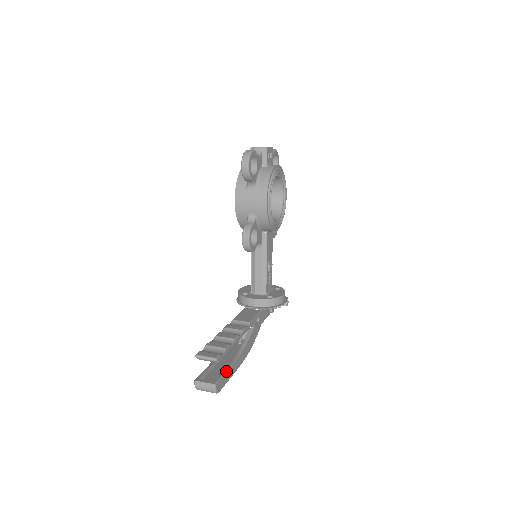
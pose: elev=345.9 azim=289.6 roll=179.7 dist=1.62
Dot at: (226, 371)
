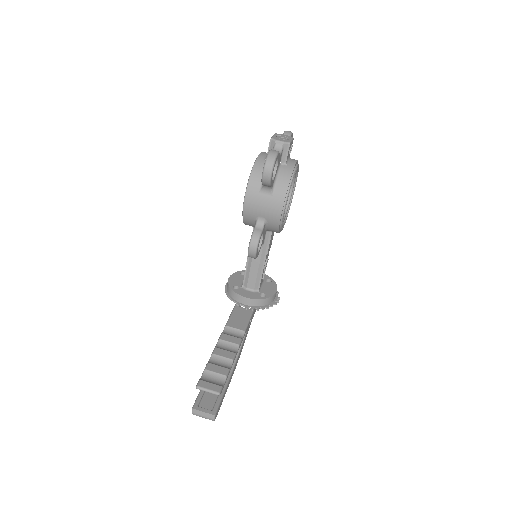
Dot at: (223, 394)
